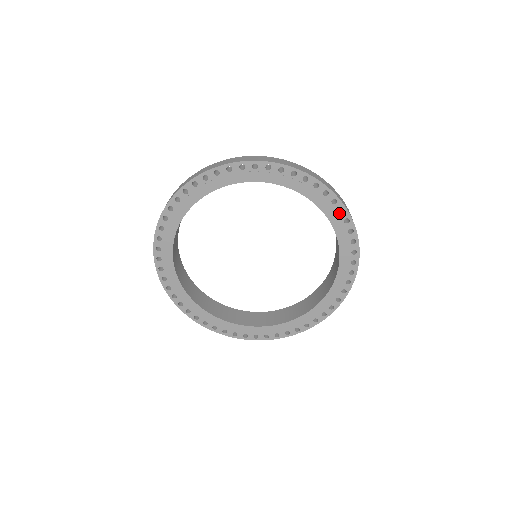
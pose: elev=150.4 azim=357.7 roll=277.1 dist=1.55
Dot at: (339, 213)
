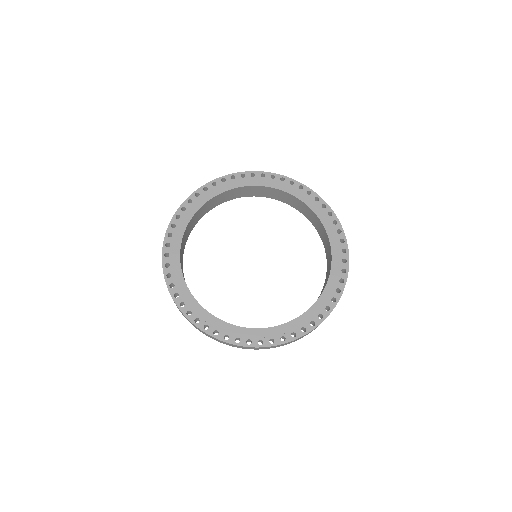
Dot at: (337, 233)
